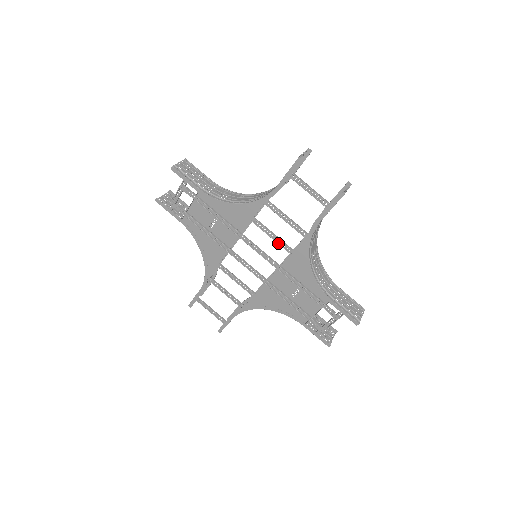
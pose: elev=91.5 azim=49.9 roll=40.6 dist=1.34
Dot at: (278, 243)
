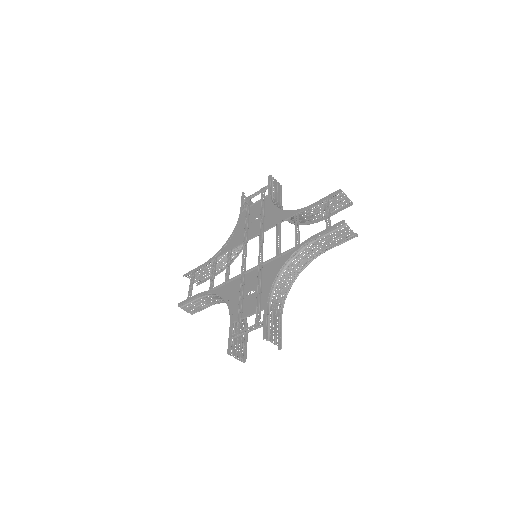
Dot at: (277, 245)
